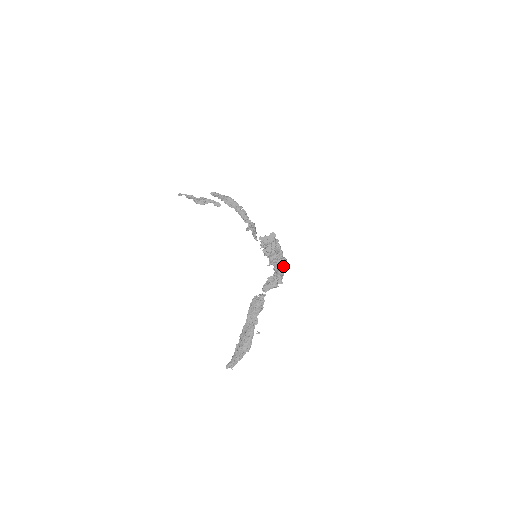
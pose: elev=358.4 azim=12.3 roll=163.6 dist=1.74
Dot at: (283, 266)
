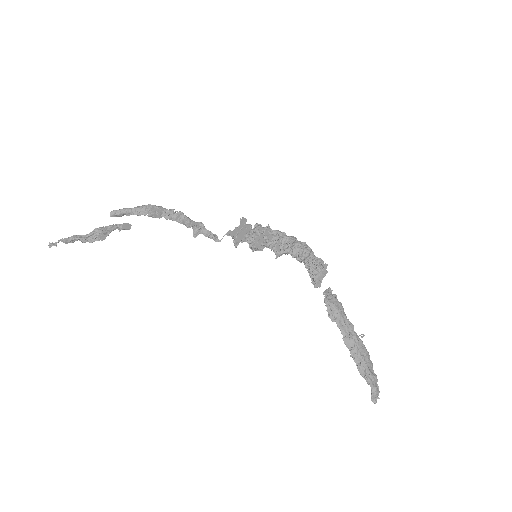
Dot at: (304, 245)
